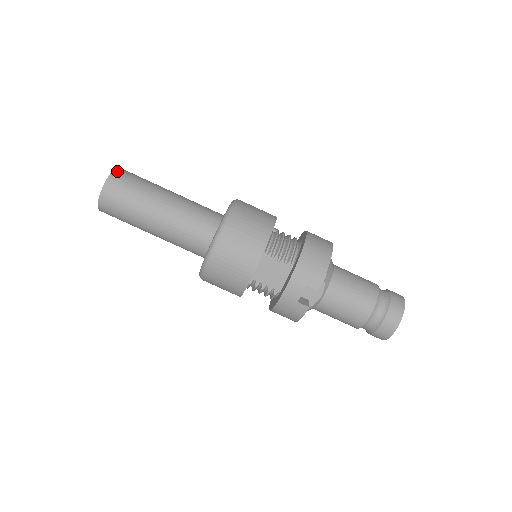
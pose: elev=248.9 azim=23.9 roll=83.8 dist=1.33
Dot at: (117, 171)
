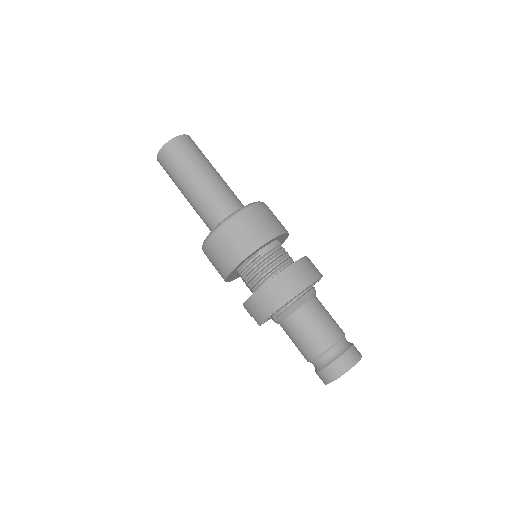
Dot at: (166, 146)
